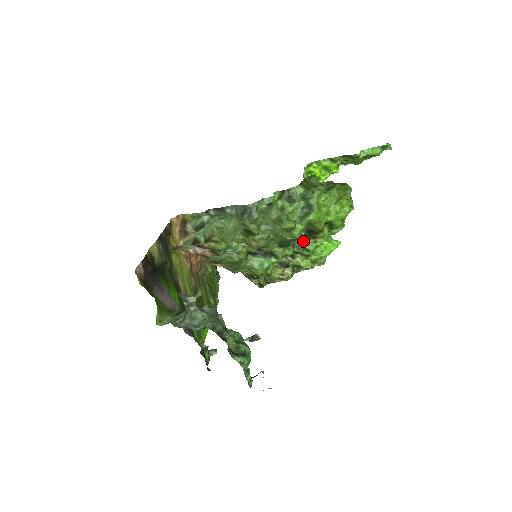
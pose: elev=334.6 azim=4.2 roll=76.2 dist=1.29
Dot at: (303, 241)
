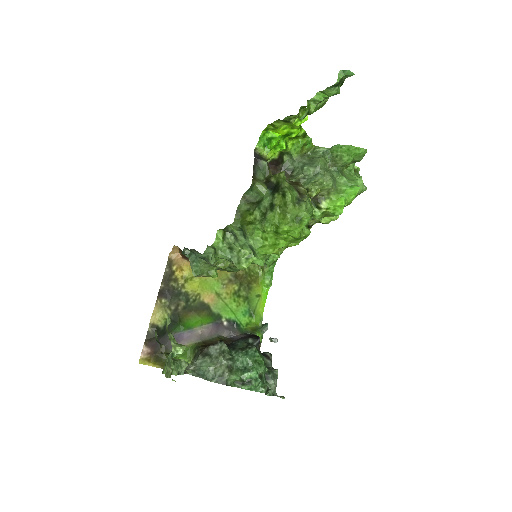
Dot at: (276, 257)
